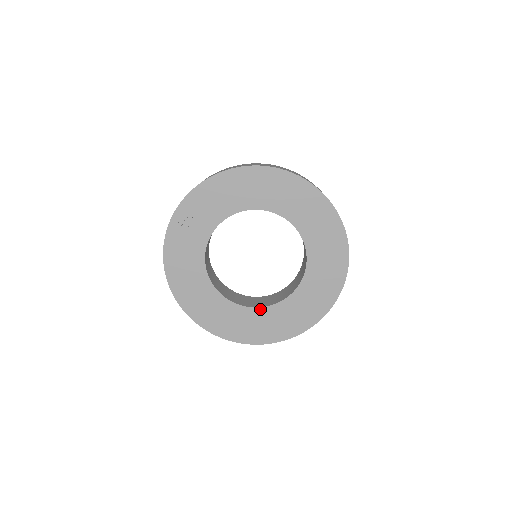
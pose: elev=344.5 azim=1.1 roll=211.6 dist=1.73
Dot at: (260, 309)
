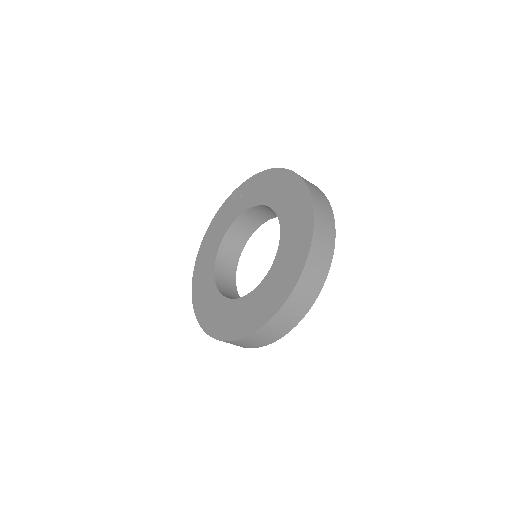
Dot at: (221, 296)
